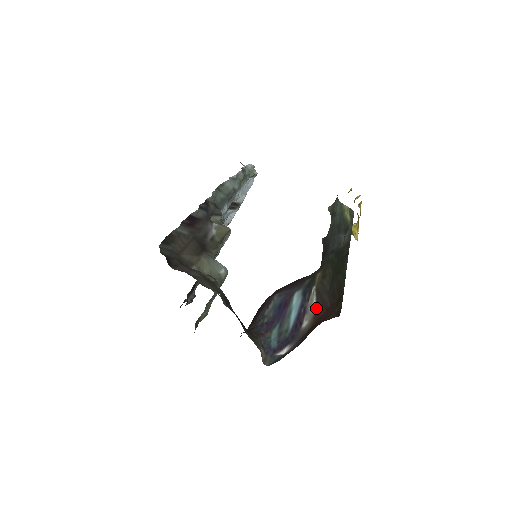
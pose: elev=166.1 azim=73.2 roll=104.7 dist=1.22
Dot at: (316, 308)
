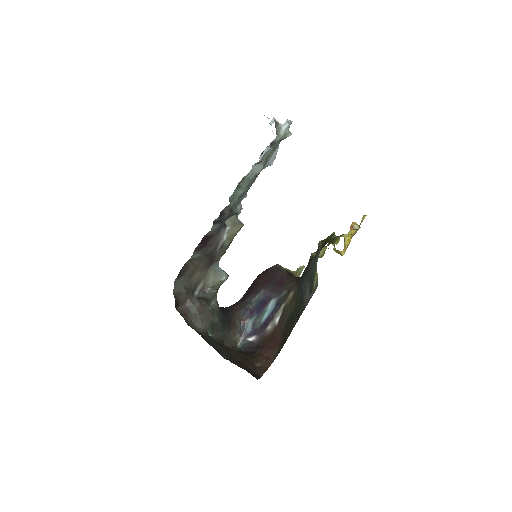
Dot at: (278, 323)
